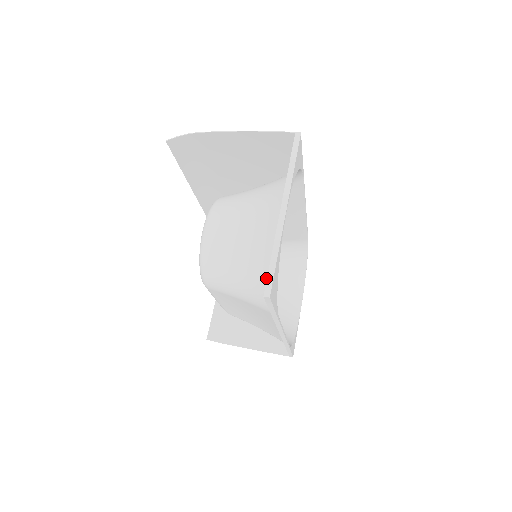
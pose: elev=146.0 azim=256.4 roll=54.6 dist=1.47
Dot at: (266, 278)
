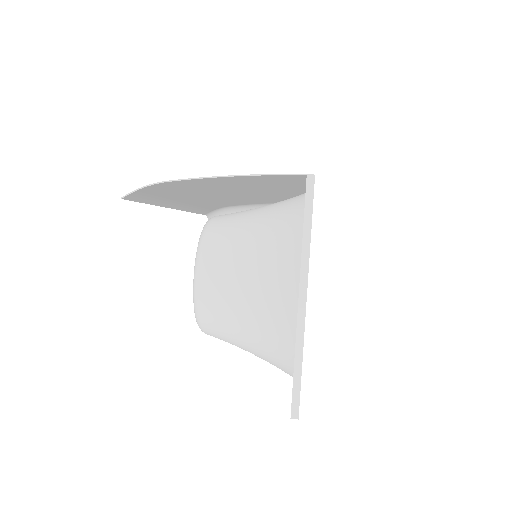
Dot at: (285, 363)
